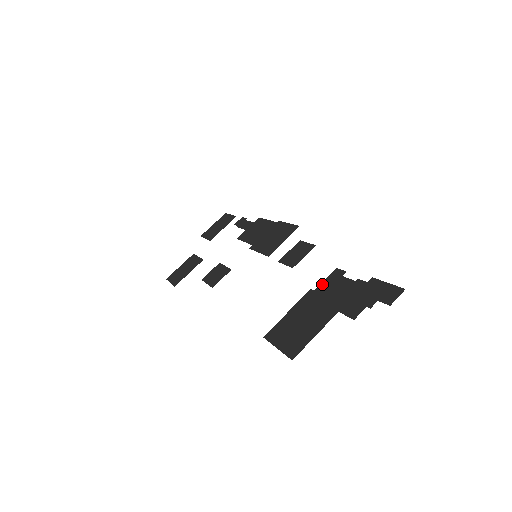
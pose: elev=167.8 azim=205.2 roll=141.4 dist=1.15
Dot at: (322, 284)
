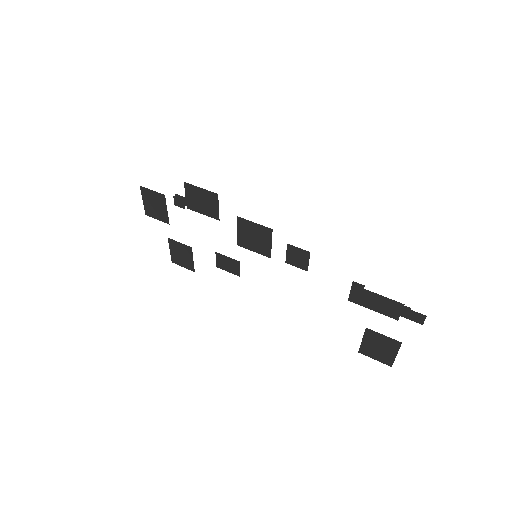
Dot at: (351, 293)
